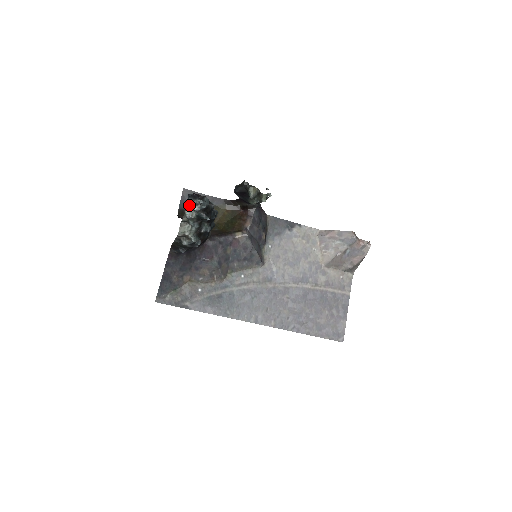
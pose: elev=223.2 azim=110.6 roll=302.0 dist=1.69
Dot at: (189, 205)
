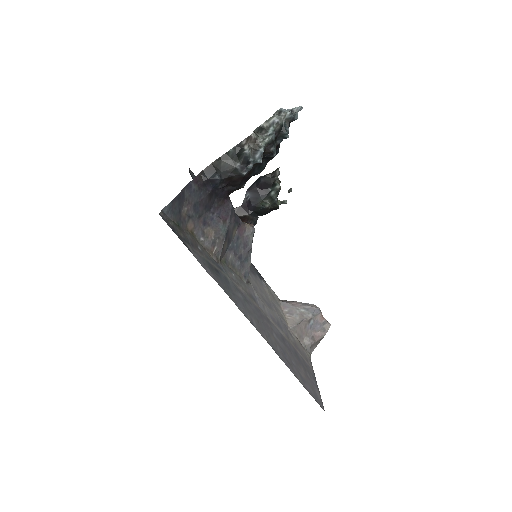
Dot at: (276, 114)
